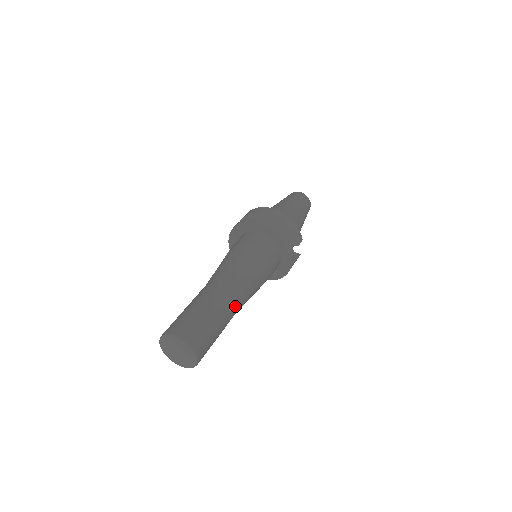
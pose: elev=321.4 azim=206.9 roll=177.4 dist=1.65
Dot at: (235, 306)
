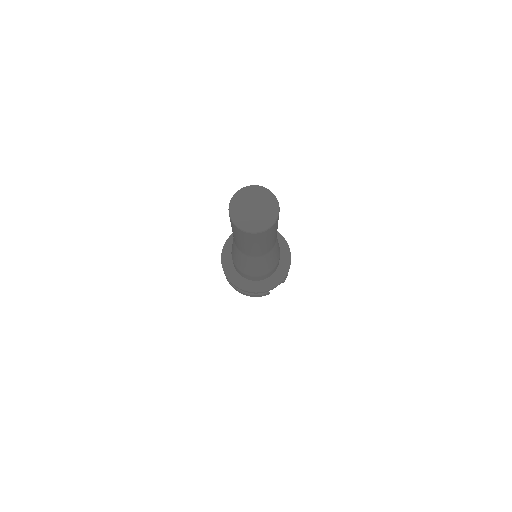
Dot at: (272, 246)
